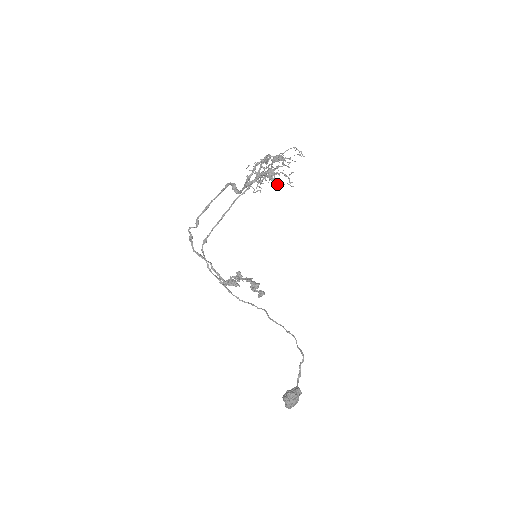
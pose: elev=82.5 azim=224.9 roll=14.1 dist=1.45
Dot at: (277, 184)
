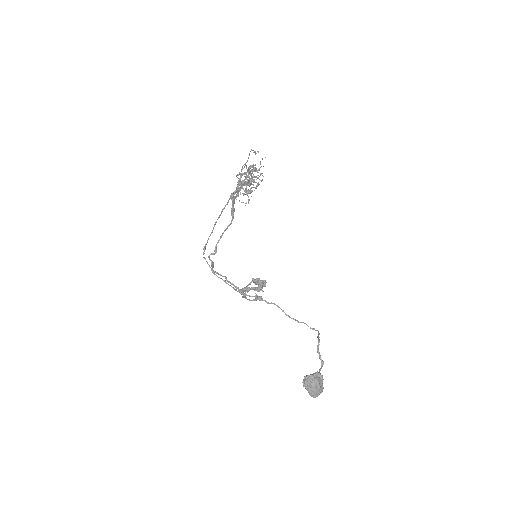
Dot at: (247, 183)
